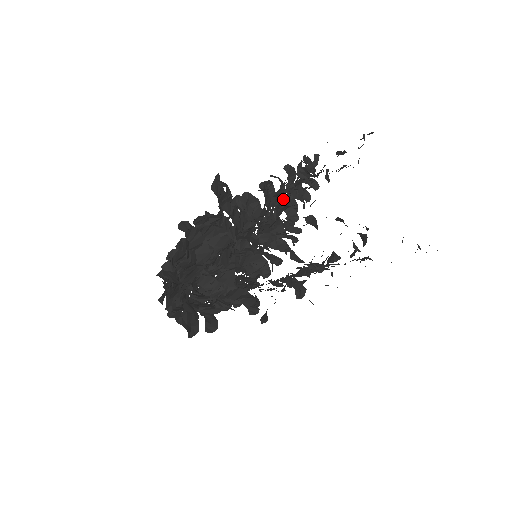
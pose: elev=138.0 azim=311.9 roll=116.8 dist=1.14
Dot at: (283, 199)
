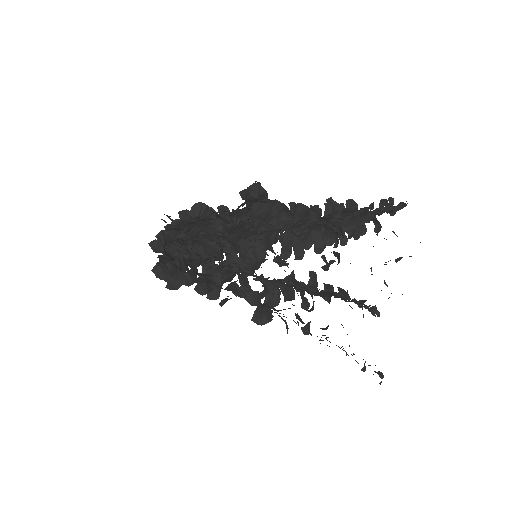
Dot at: occluded
